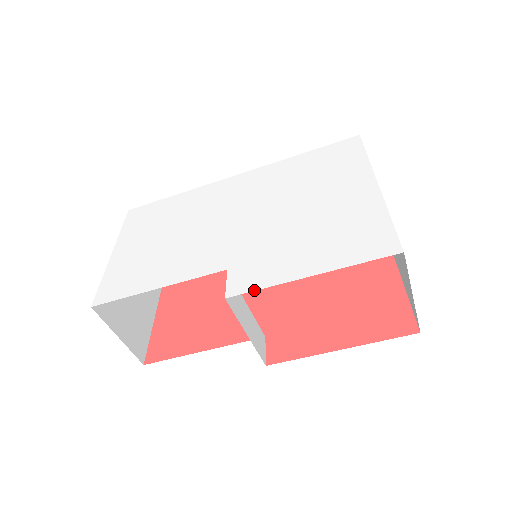
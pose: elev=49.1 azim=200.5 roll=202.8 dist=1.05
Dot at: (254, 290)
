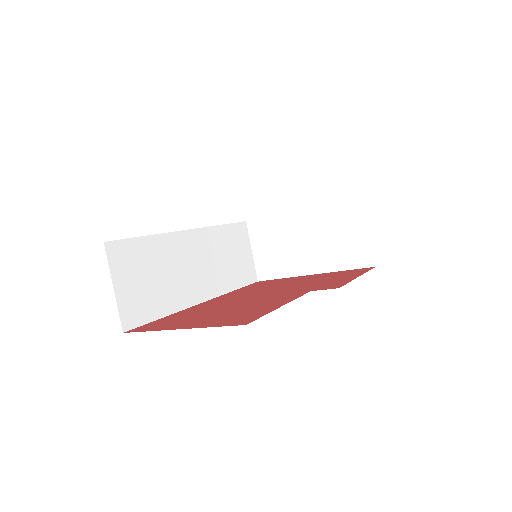
Dot at: occluded
